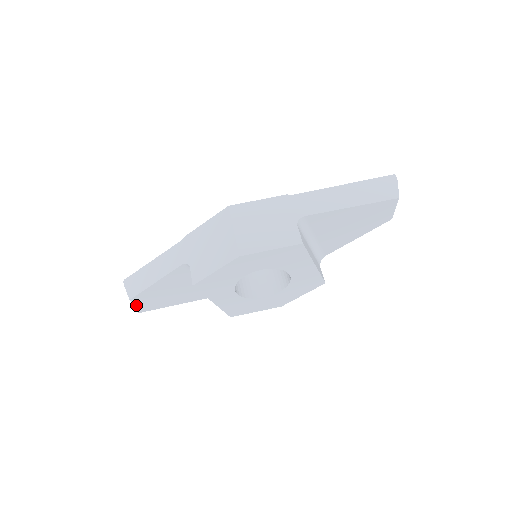
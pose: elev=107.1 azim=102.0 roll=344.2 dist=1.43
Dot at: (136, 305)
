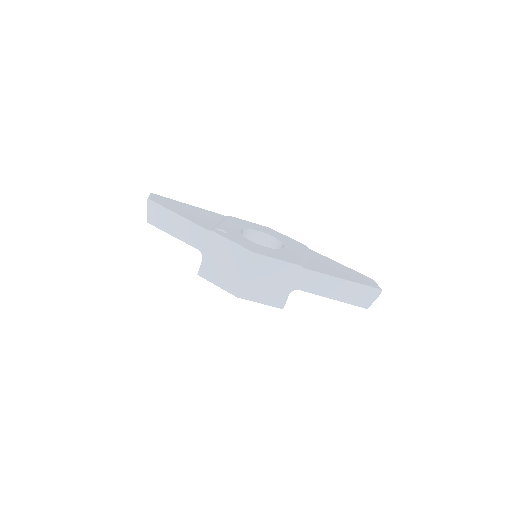
Dot at: occluded
